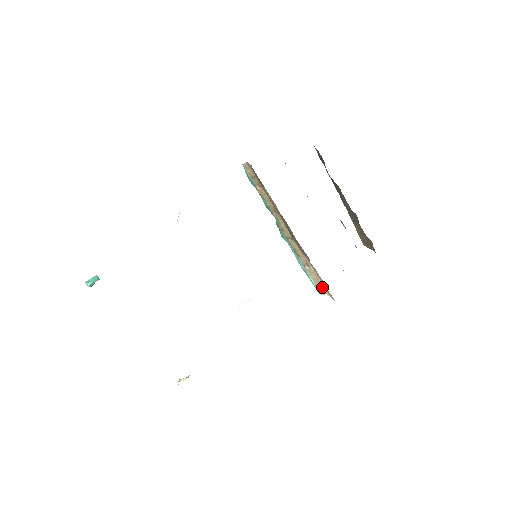
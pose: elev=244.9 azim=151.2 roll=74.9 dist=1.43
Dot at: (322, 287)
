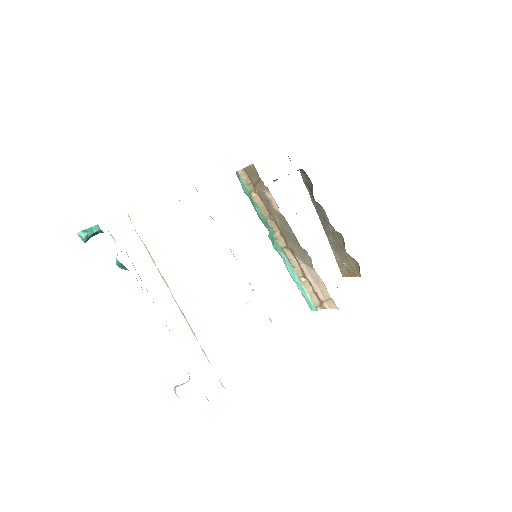
Dot at: (319, 301)
